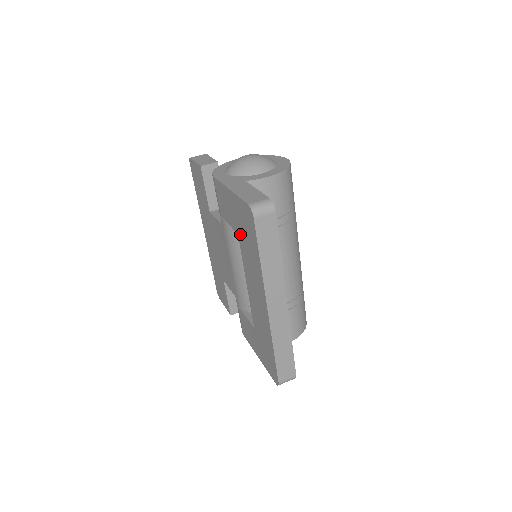
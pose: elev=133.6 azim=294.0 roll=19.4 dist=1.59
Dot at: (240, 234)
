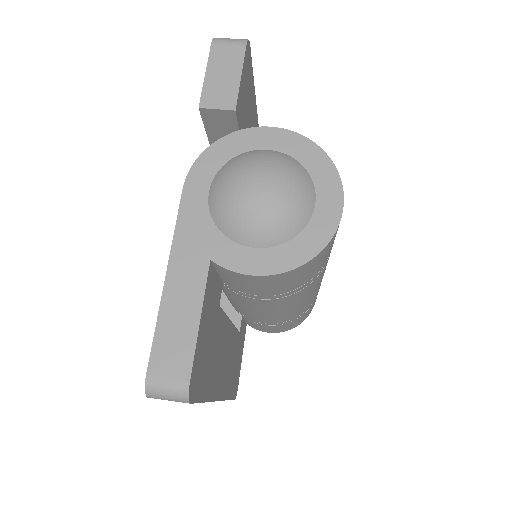
Dot at: occluded
